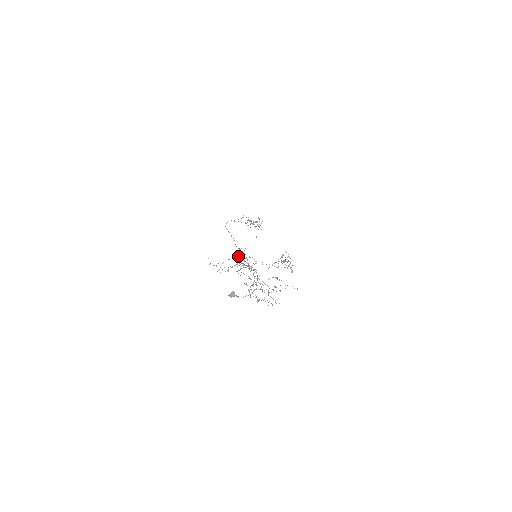
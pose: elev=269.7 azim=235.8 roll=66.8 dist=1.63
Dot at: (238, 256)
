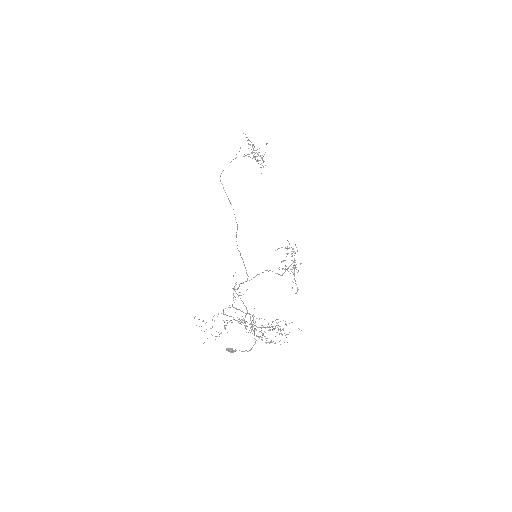
Dot at: occluded
